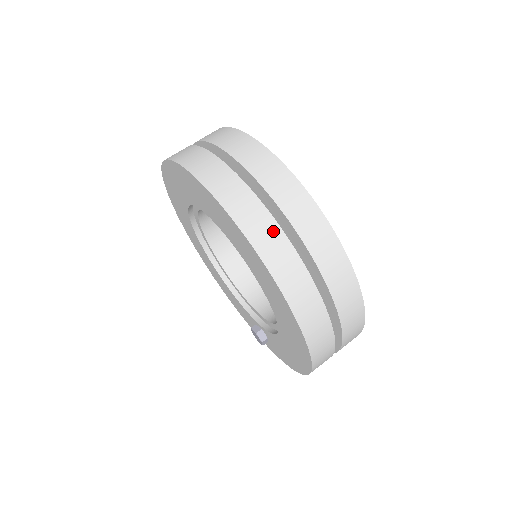
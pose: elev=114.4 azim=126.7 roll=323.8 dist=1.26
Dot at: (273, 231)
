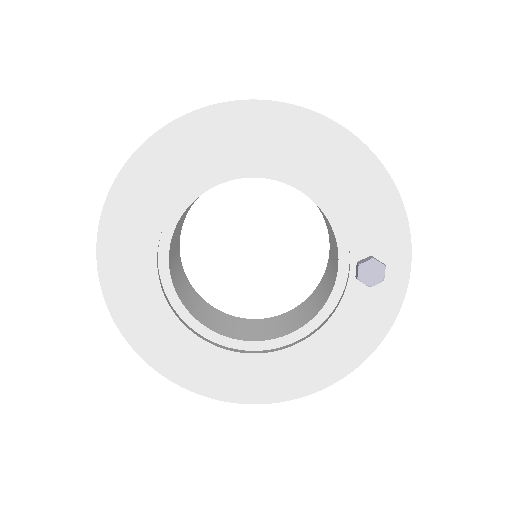
Dot at: occluded
